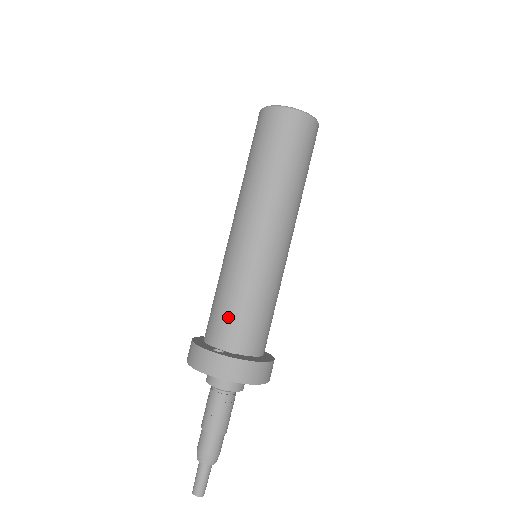
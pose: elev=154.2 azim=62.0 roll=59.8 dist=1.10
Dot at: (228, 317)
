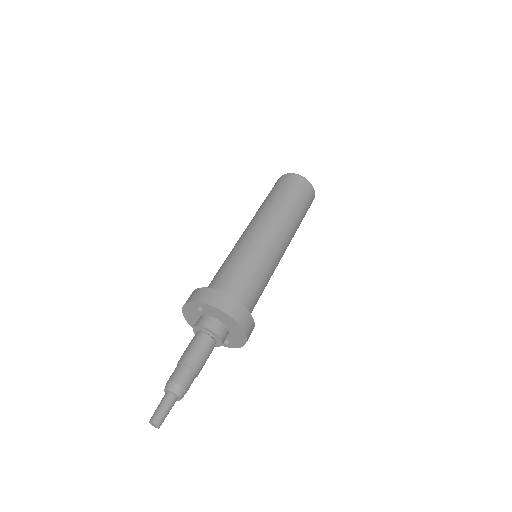
Dot at: (223, 274)
